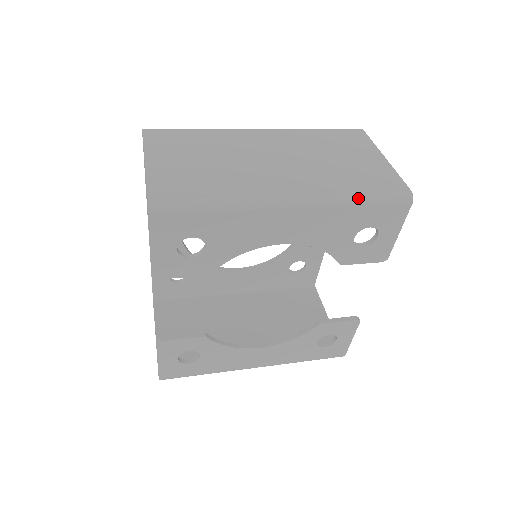
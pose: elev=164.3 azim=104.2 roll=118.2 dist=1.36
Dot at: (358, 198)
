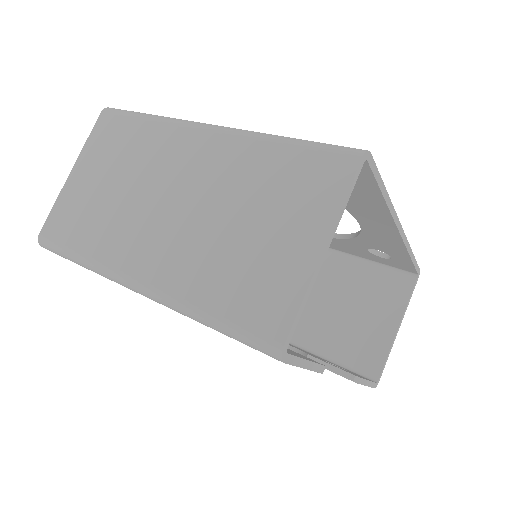
Dot at: (205, 320)
